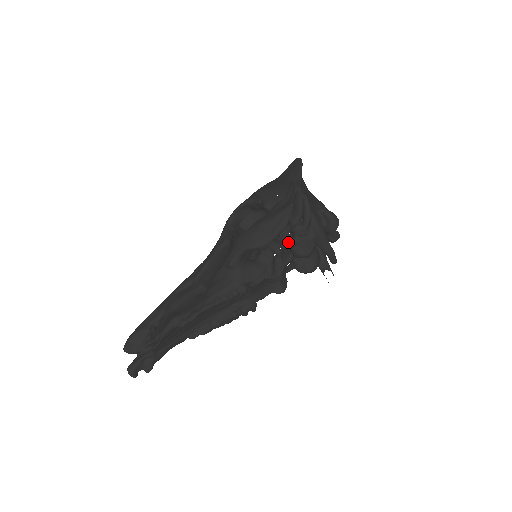
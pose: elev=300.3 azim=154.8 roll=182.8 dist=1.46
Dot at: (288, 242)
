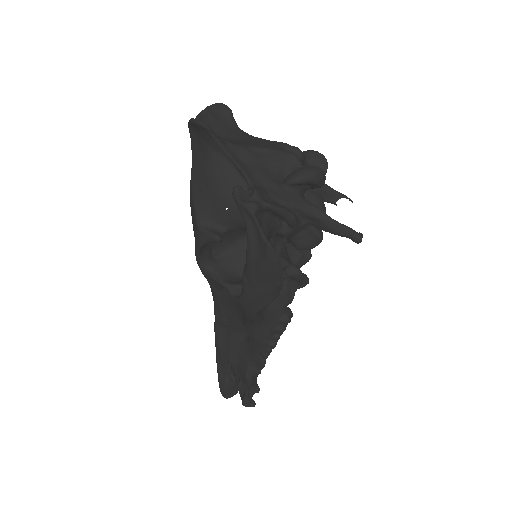
Dot at: (284, 240)
